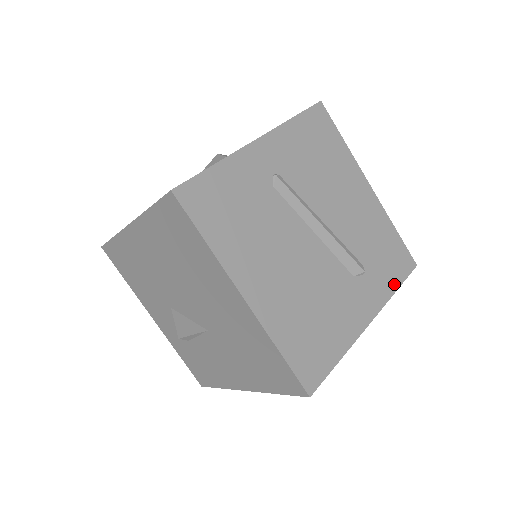
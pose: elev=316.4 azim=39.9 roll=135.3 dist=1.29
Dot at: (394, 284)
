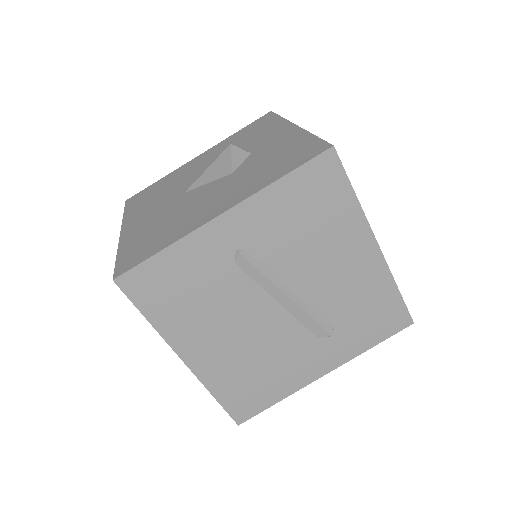
Dot at: (371, 342)
